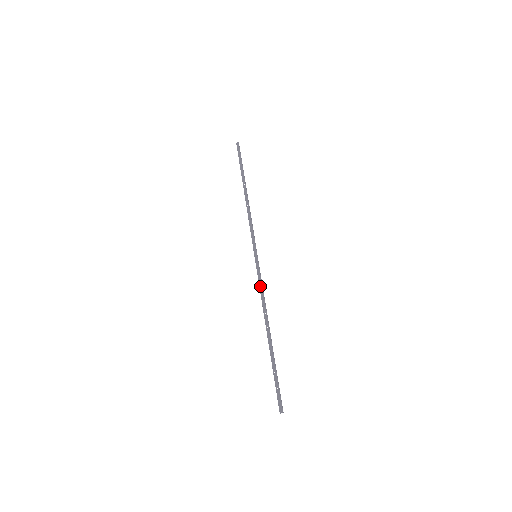
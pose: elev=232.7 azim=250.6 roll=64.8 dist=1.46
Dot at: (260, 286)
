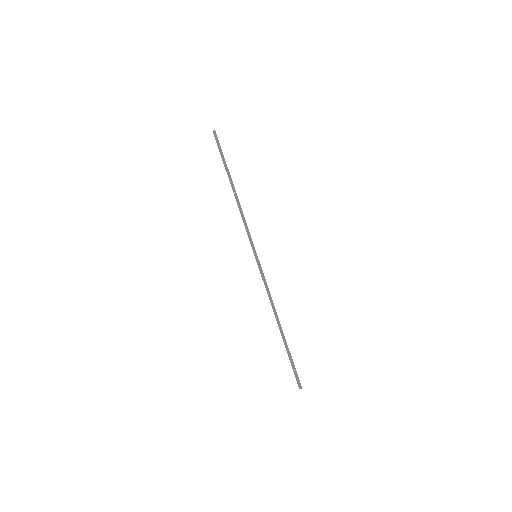
Dot at: (265, 285)
